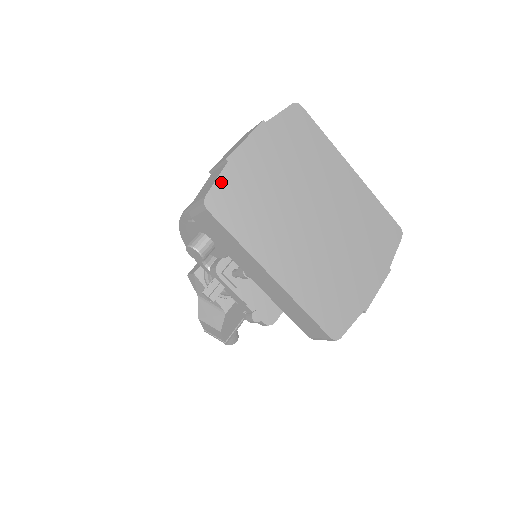
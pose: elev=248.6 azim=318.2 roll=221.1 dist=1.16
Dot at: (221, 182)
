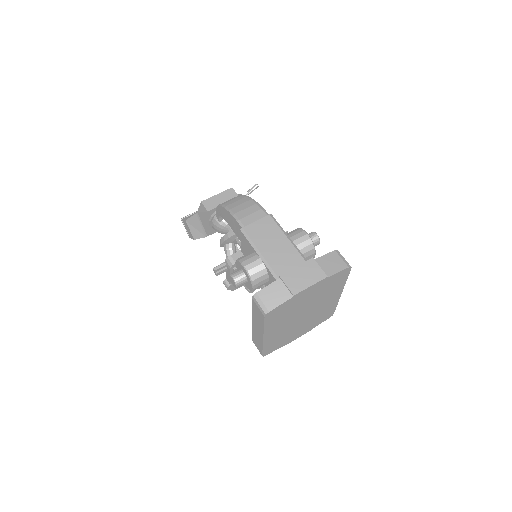
Dot at: (282, 305)
